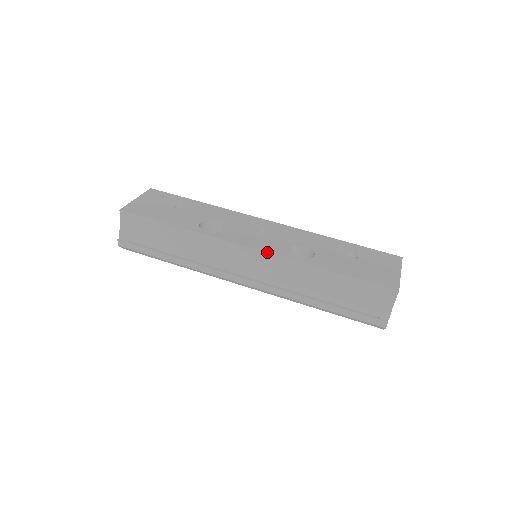
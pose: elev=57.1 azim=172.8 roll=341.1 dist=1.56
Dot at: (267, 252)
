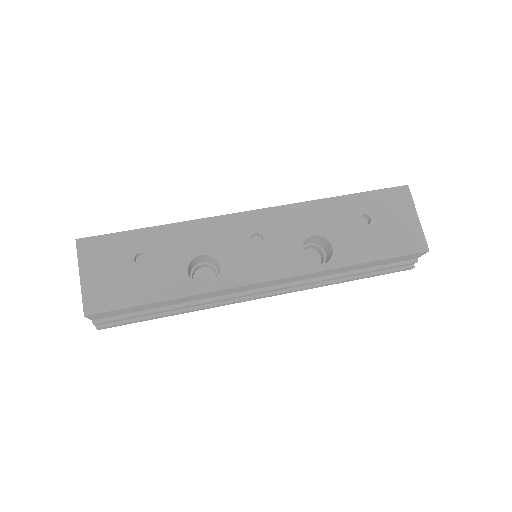
Dot at: (288, 277)
